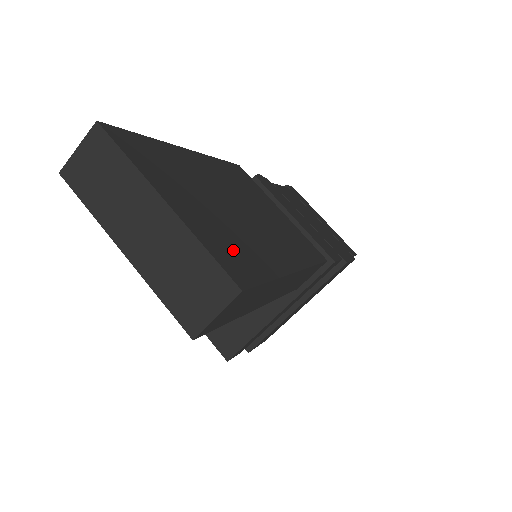
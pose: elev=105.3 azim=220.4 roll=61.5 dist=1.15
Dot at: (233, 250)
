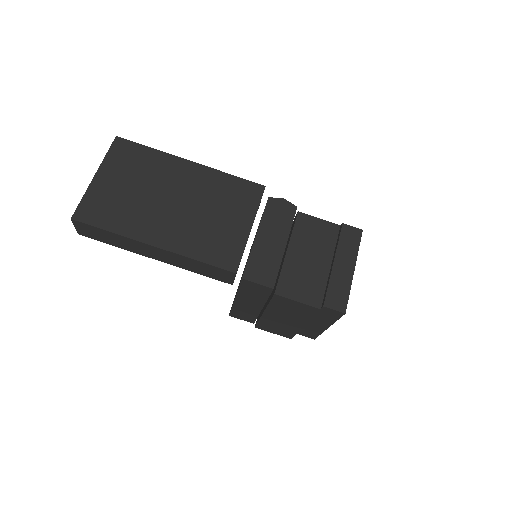
Dot at: (104, 208)
